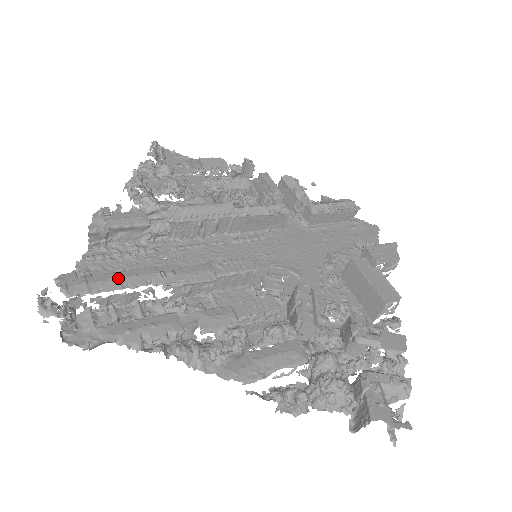
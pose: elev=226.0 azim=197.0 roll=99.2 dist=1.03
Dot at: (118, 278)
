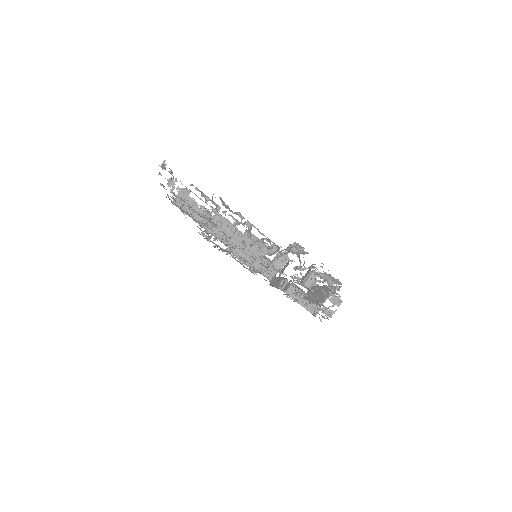
Dot at: occluded
